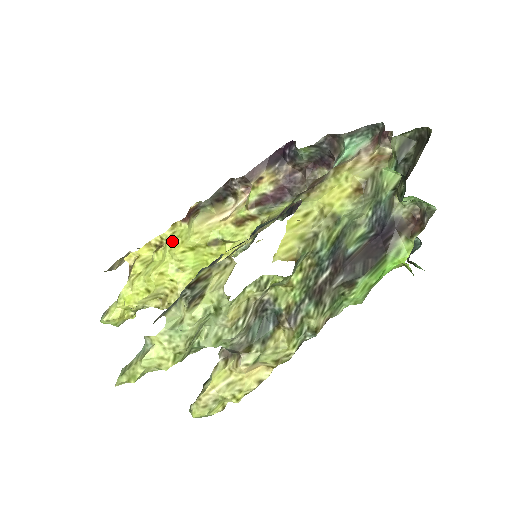
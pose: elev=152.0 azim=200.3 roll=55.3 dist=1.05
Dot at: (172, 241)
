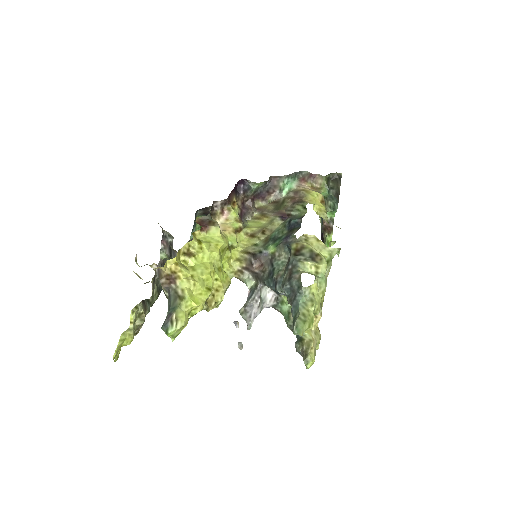
Dot at: (207, 245)
